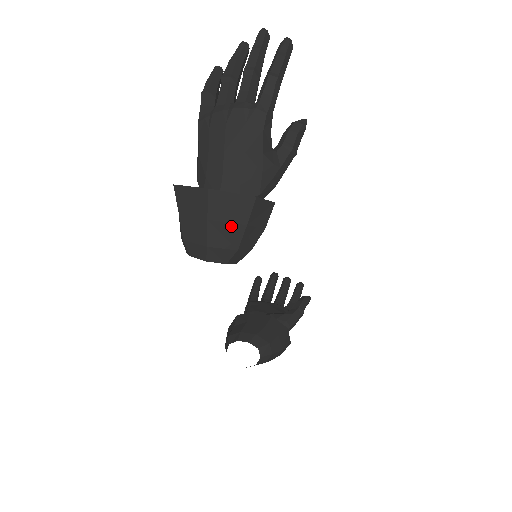
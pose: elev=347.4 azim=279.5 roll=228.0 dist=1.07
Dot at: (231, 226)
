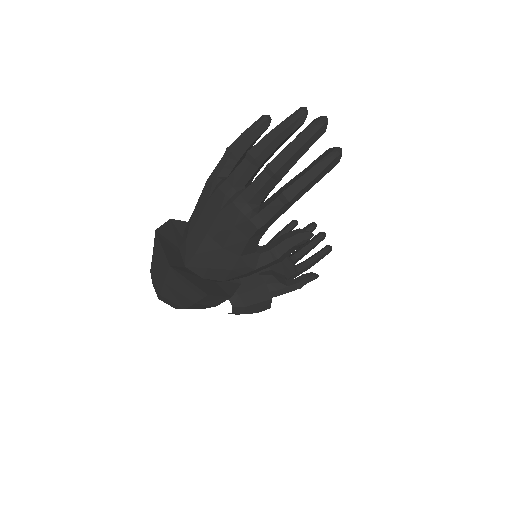
Dot at: (182, 296)
